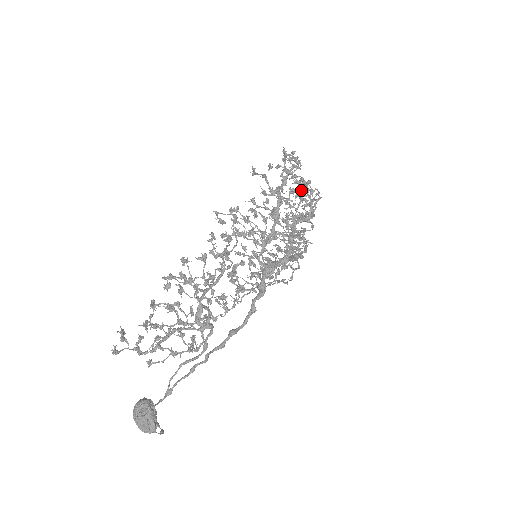
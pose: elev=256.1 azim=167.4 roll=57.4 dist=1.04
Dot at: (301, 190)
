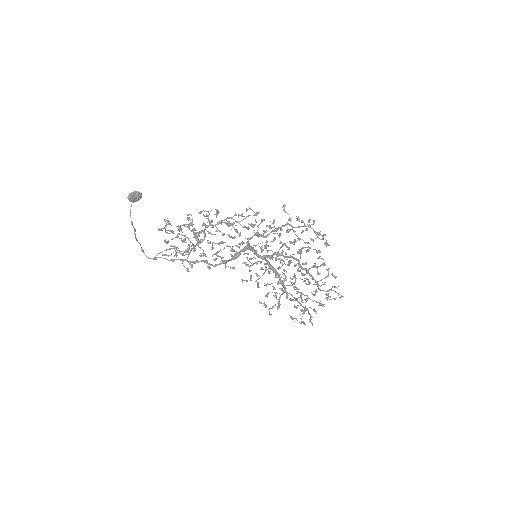
Dot at: (309, 247)
